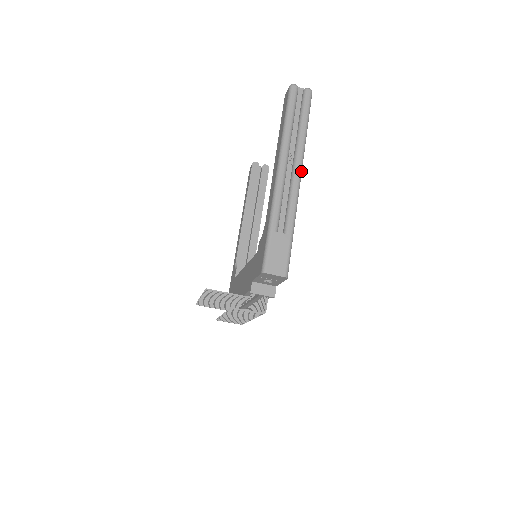
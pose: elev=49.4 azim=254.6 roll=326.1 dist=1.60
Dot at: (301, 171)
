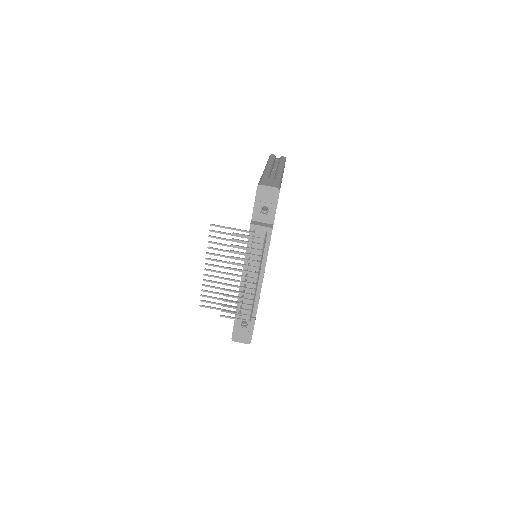
Dot at: (283, 170)
